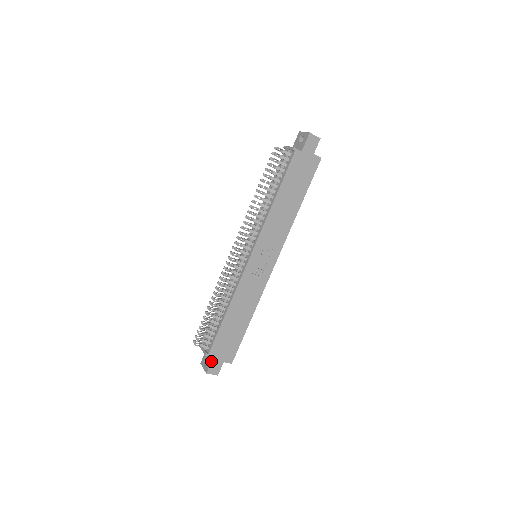
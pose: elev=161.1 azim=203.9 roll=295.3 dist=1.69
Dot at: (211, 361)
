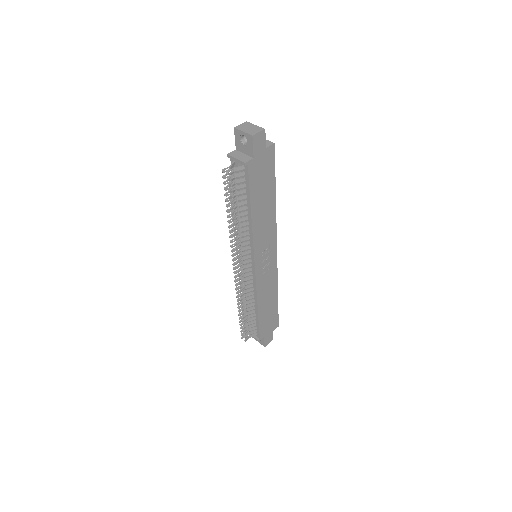
Dot at: (264, 340)
